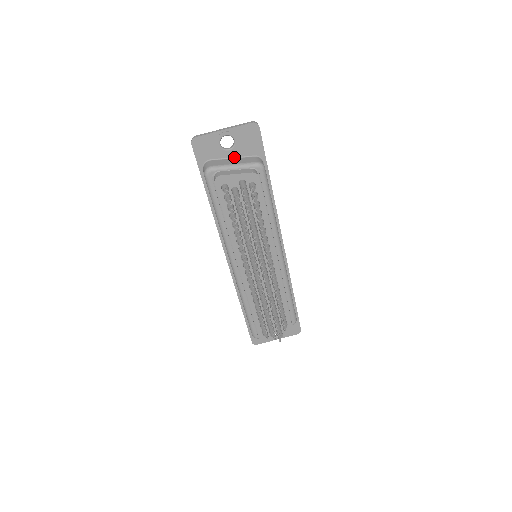
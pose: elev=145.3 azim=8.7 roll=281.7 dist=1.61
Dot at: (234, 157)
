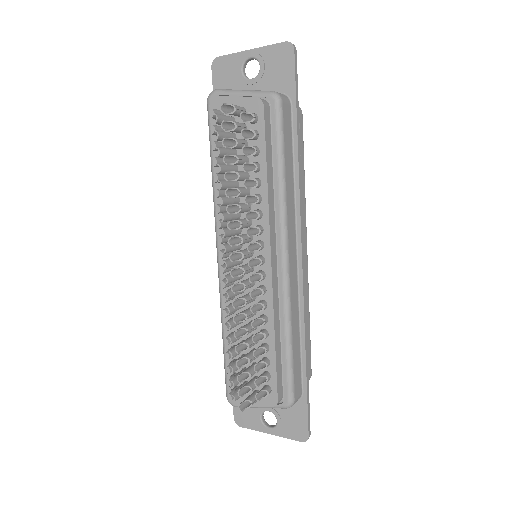
Dot at: occluded
